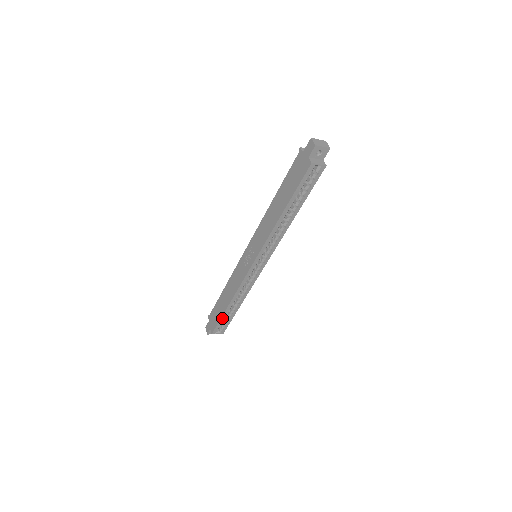
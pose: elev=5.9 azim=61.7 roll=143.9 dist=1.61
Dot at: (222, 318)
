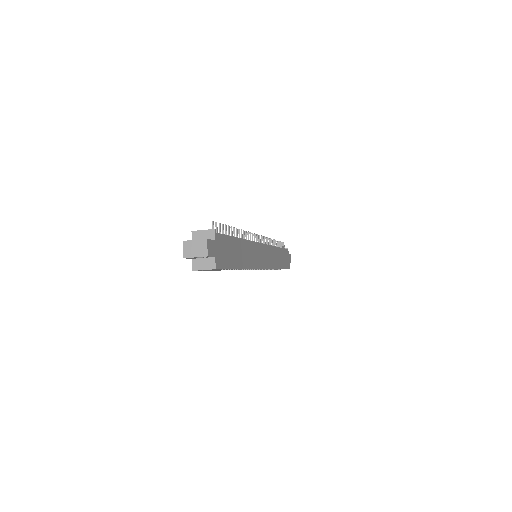
Dot at: occluded
